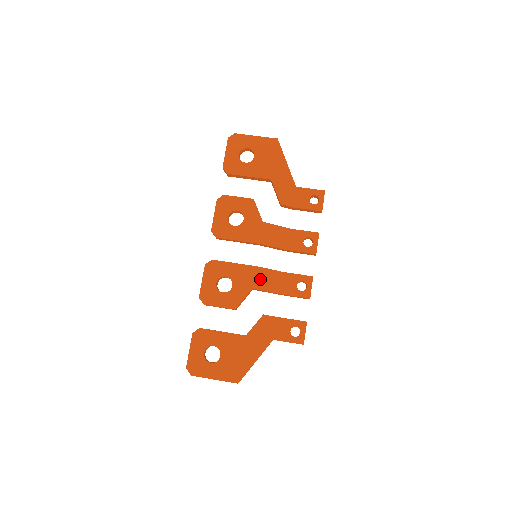
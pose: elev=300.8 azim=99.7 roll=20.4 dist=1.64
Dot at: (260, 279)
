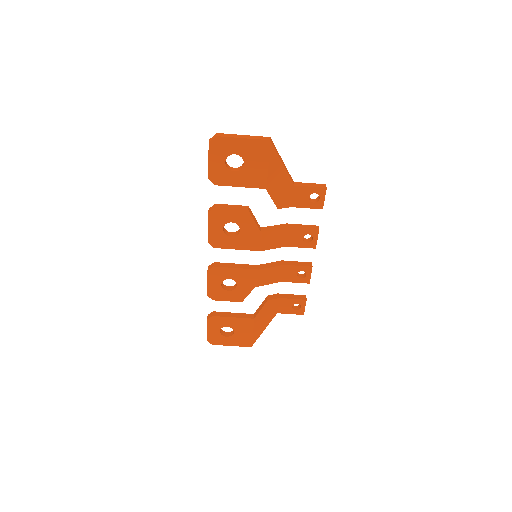
Dot at: (262, 278)
